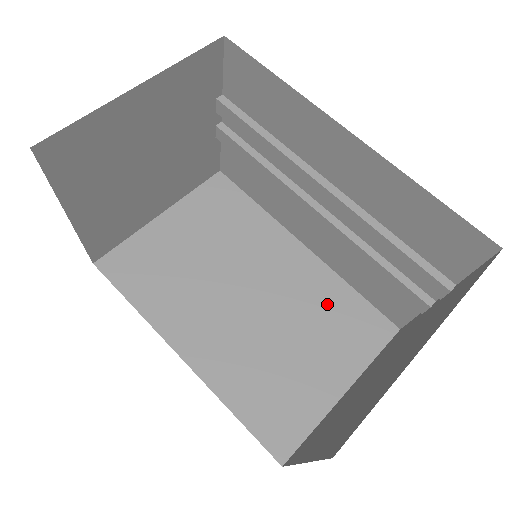
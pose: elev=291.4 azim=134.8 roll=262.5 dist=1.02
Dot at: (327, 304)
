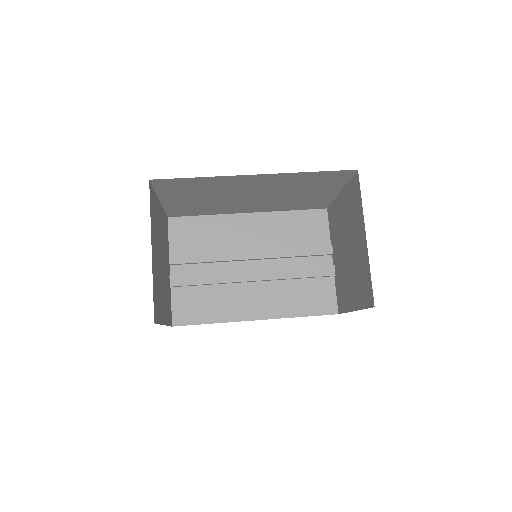
Dot at: occluded
